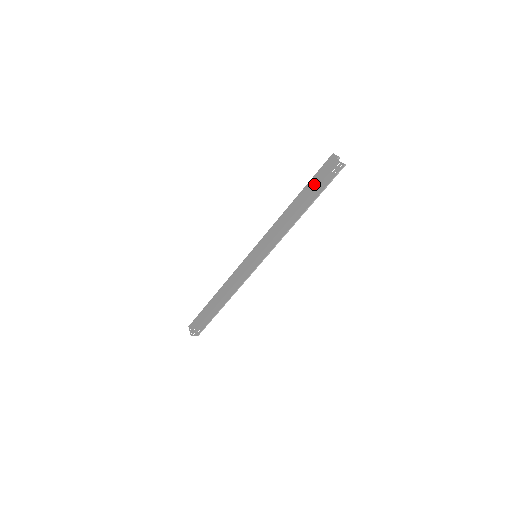
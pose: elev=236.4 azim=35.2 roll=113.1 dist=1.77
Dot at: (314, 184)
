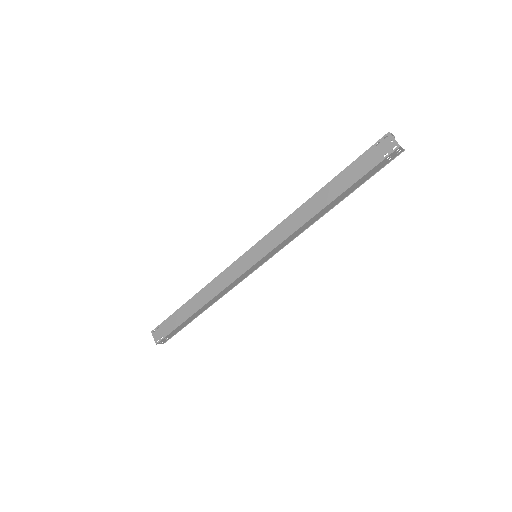
Dot at: (356, 173)
